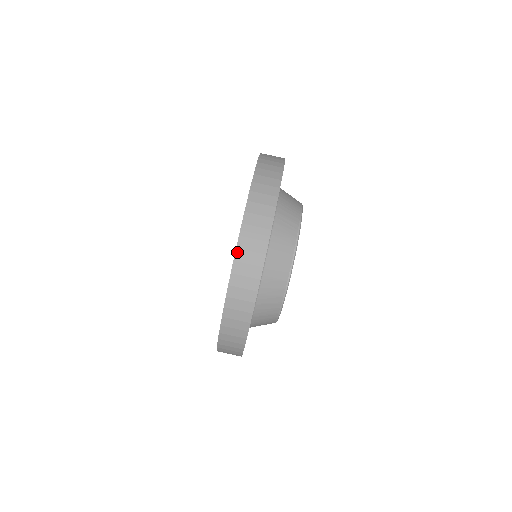
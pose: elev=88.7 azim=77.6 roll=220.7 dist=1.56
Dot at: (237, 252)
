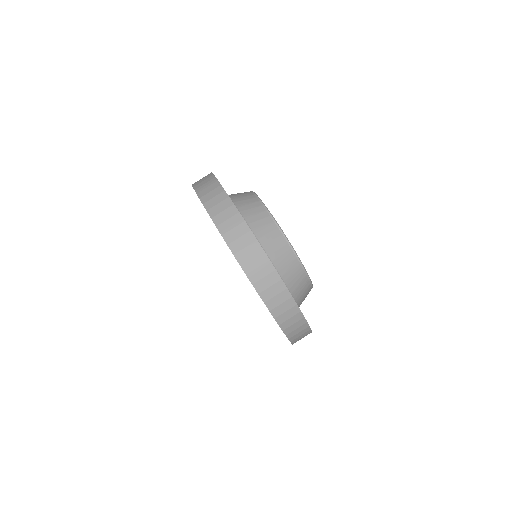
Dot at: (201, 199)
